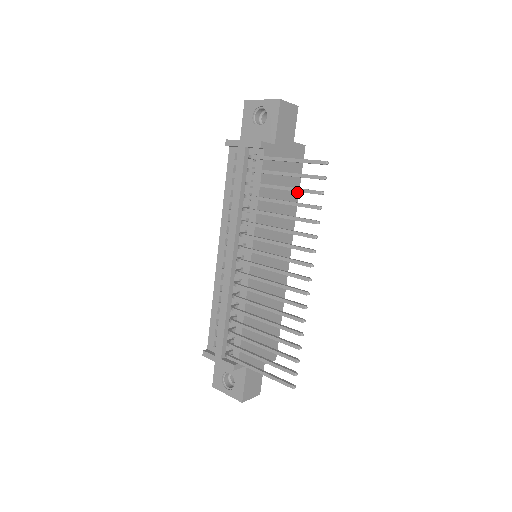
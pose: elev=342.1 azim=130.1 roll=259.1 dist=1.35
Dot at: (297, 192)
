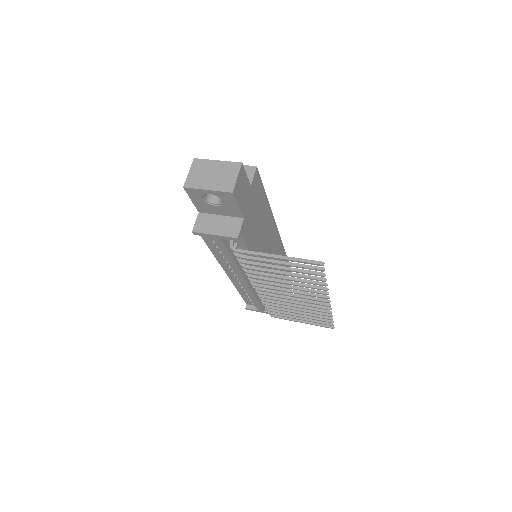
Dot at: (265, 198)
